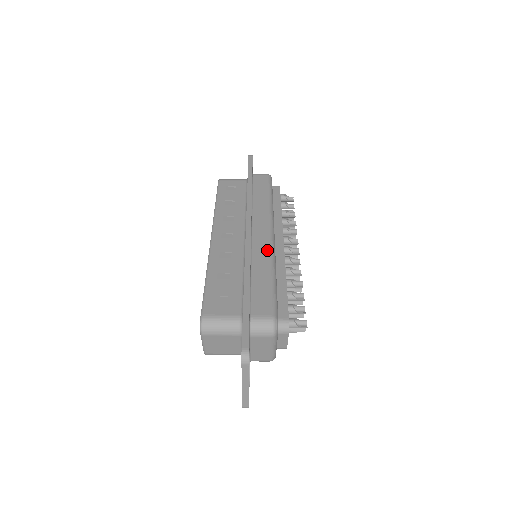
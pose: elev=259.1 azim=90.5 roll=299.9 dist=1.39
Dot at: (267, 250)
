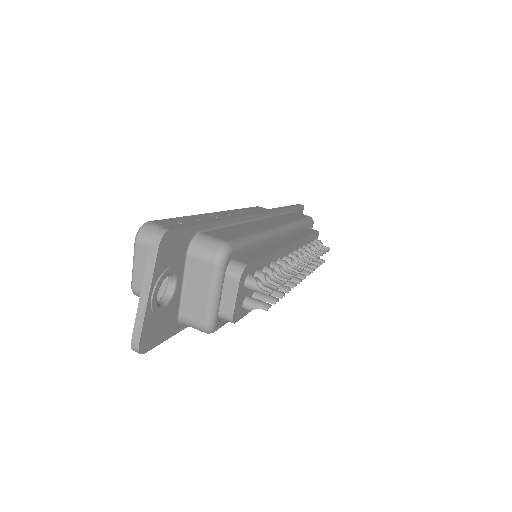
Dot at: (266, 227)
